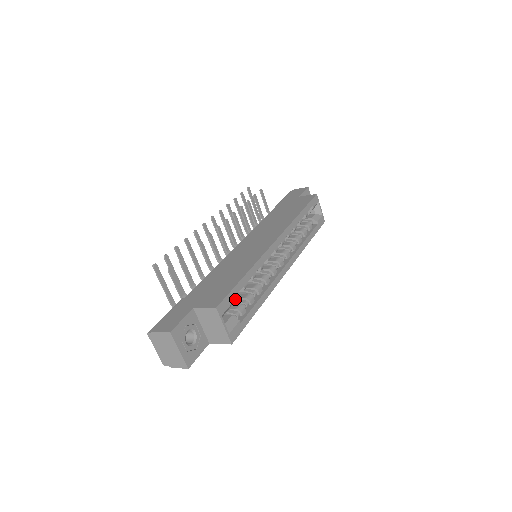
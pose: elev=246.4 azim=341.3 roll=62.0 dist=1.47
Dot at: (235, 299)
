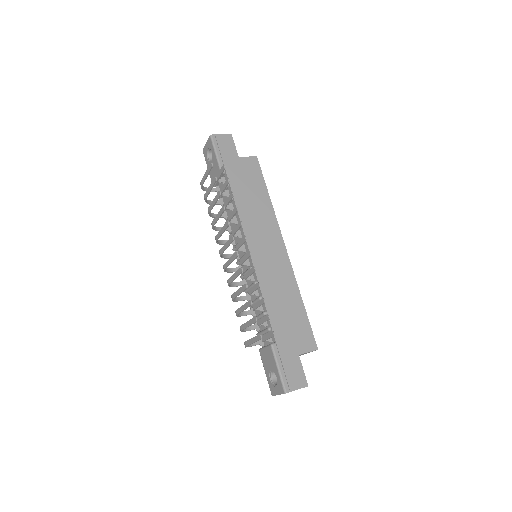
Dot at: occluded
